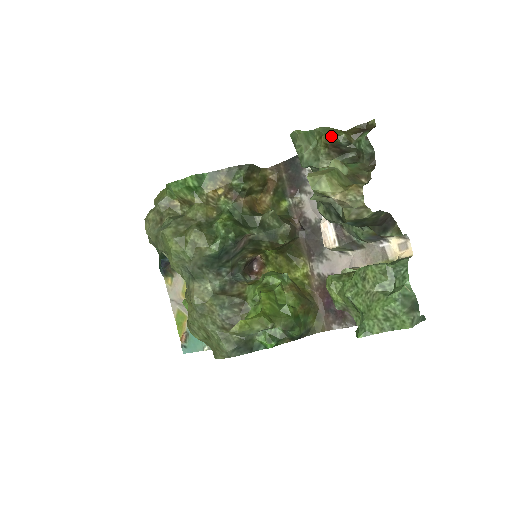
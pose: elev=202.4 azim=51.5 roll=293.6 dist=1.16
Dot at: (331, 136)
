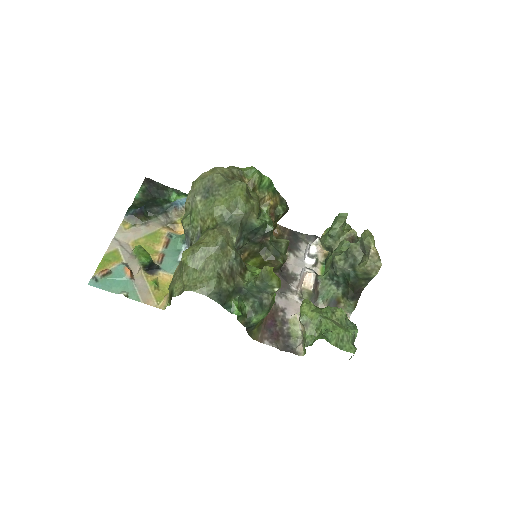
Dot at: (356, 233)
